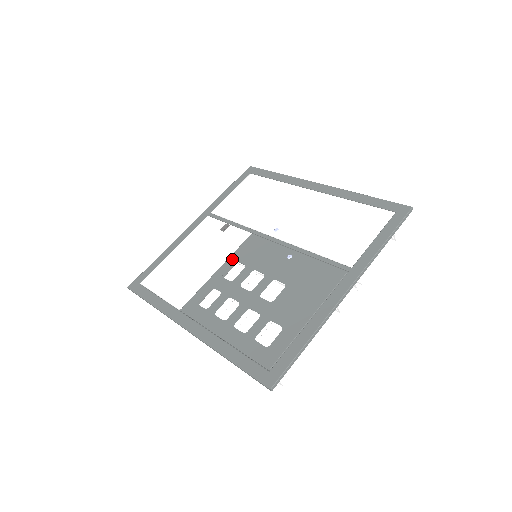
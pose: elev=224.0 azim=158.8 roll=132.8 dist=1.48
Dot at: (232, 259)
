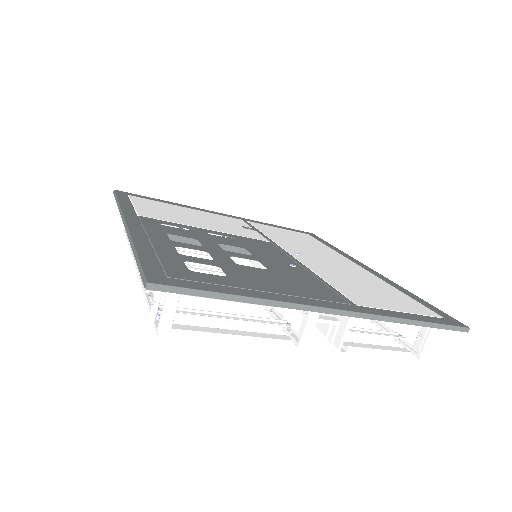
Dot at: (232, 235)
